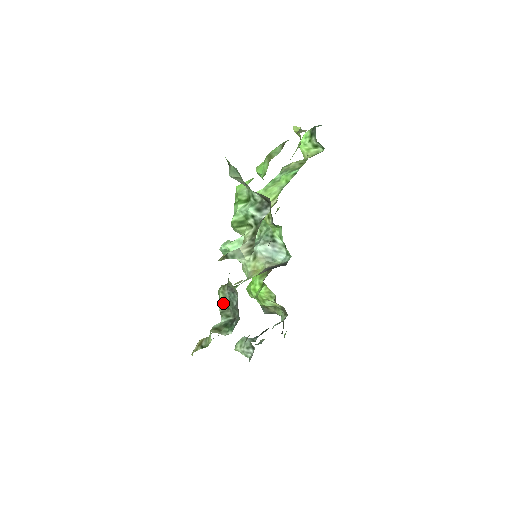
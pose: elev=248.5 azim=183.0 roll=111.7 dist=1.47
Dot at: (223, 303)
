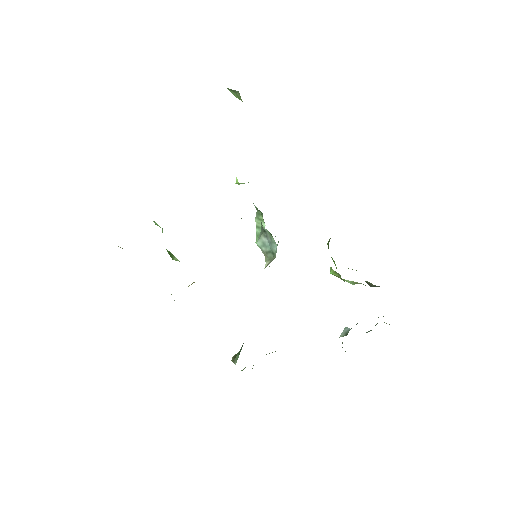
Dot at: occluded
